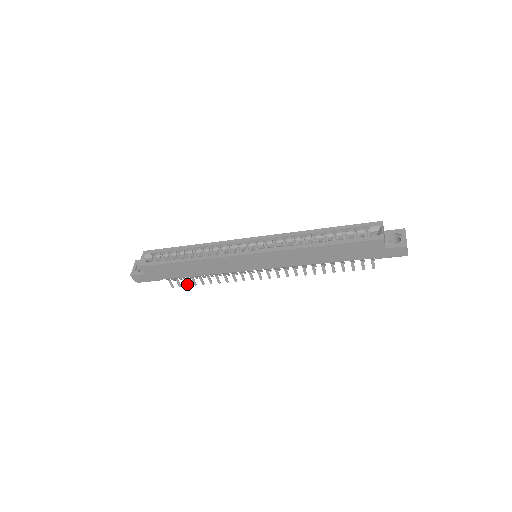
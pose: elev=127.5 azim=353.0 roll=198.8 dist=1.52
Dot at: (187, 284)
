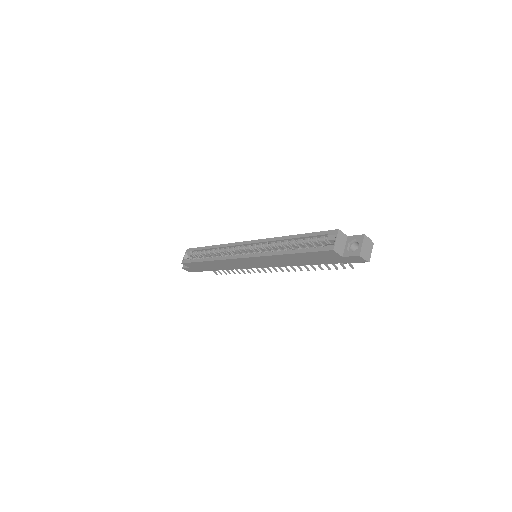
Dot at: (225, 273)
